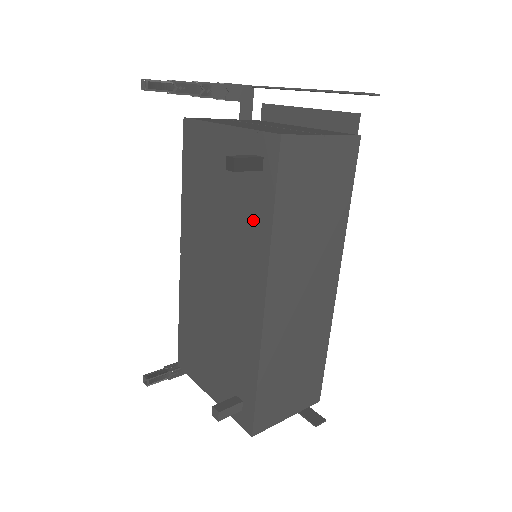
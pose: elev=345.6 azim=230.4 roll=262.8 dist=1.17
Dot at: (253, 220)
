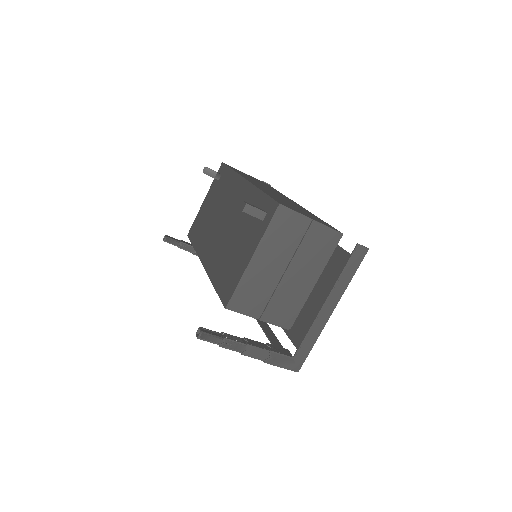
Dot at: (226, 184)
